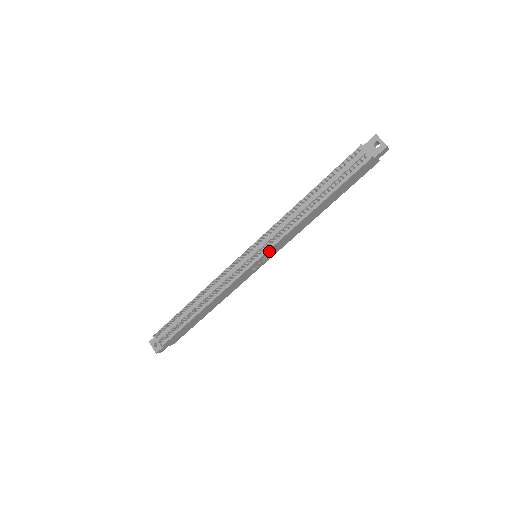
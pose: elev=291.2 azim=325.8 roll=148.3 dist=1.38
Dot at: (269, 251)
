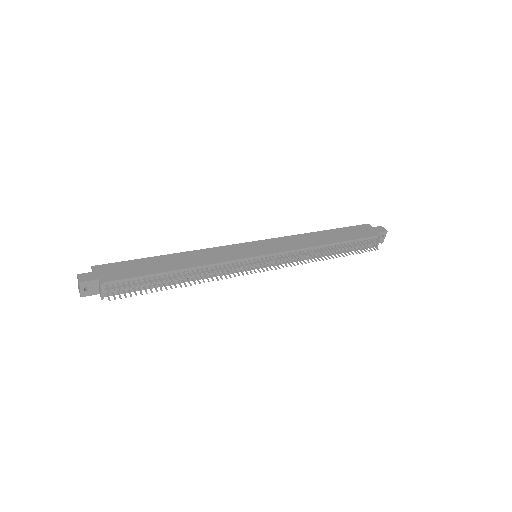
Dot at: (272, 263)
